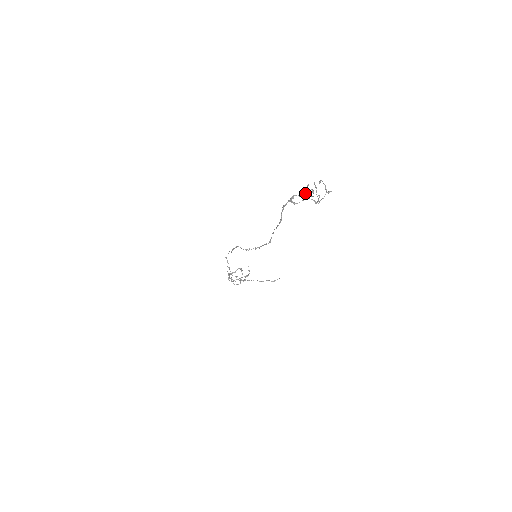
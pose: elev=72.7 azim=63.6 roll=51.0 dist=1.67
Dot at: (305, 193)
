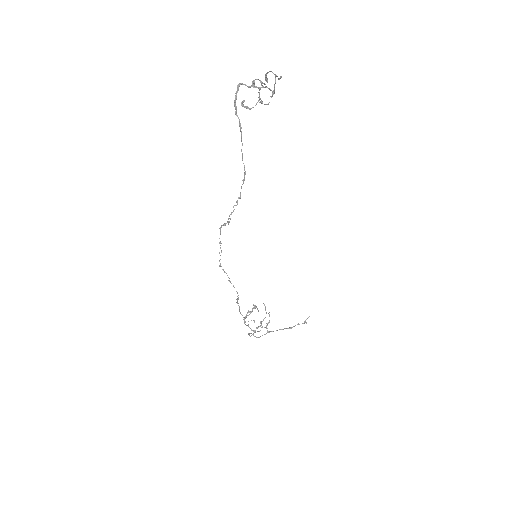
Dot at: (252, 84)
